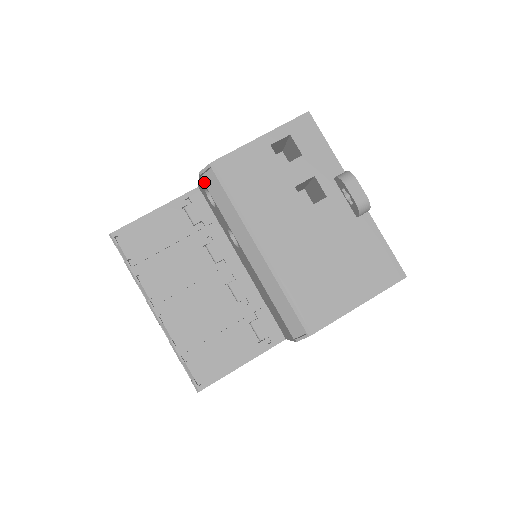
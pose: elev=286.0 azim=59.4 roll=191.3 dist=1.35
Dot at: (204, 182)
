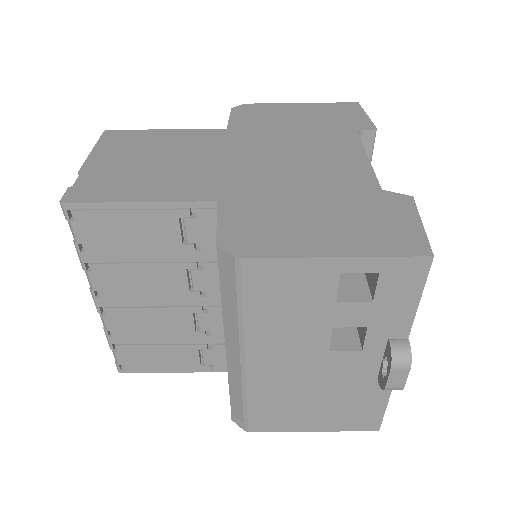
Dot at: (218, 254)
